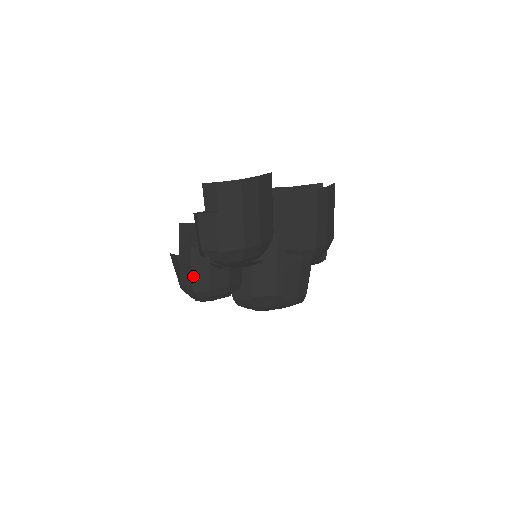
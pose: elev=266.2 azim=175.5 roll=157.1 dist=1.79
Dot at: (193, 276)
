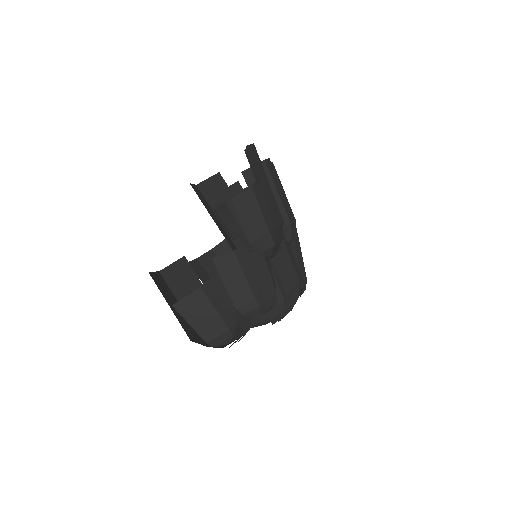
Dot at: (250, 285)
